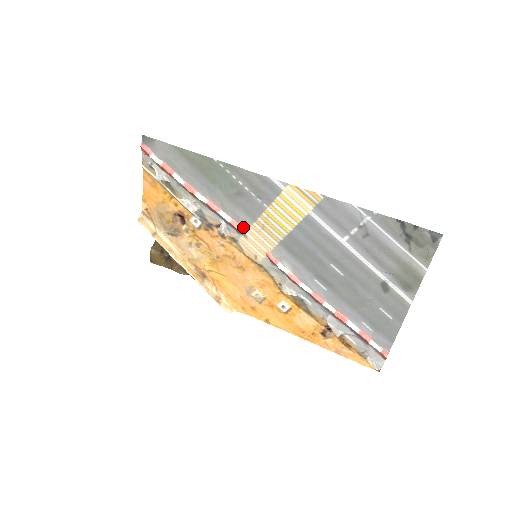
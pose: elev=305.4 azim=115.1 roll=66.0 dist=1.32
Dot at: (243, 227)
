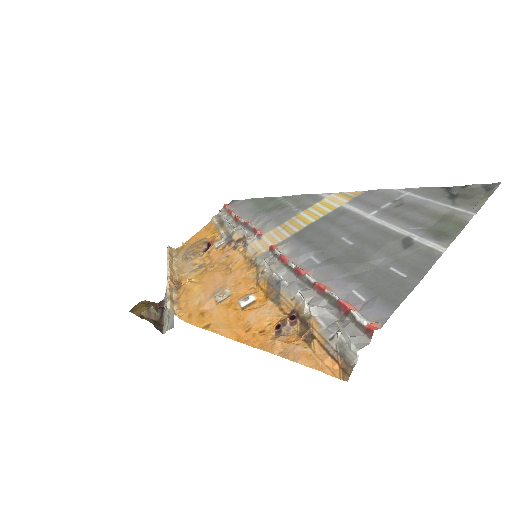
Dot at: (264, 232)
